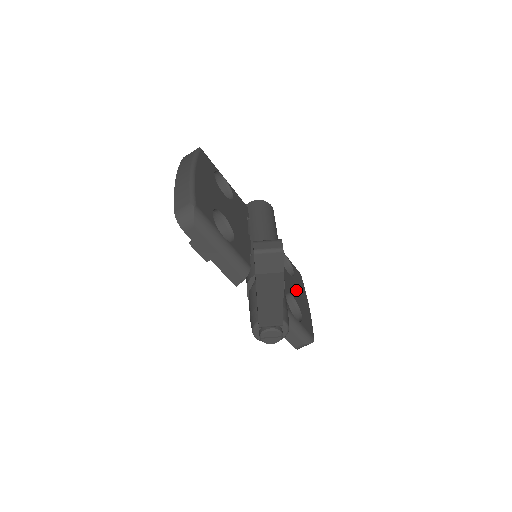
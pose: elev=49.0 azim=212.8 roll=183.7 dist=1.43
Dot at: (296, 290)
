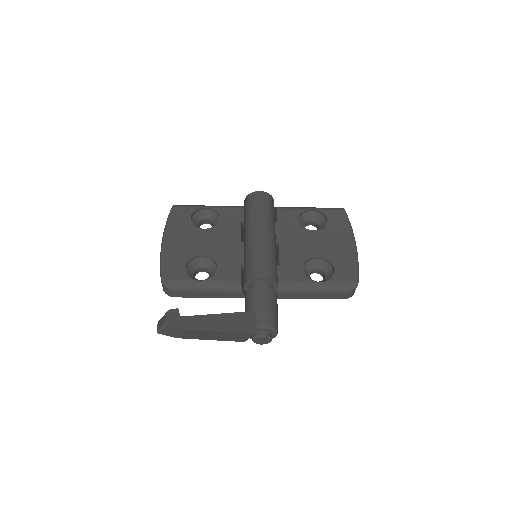
Dot at: (328, 242)
